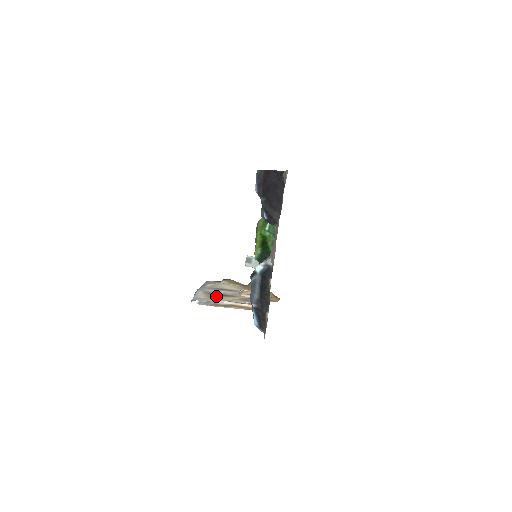
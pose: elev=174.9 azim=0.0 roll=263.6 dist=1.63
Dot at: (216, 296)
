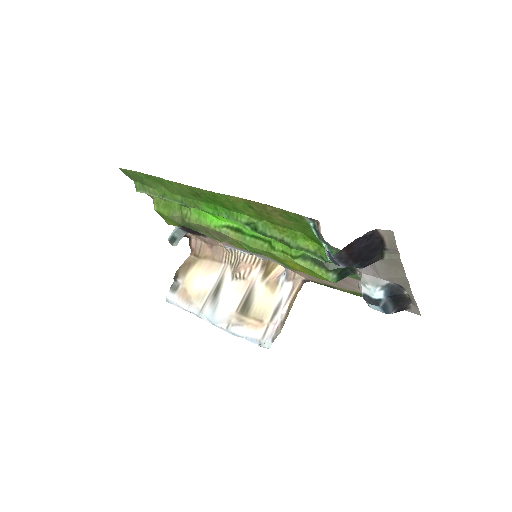
Dot at: (252, 313)
